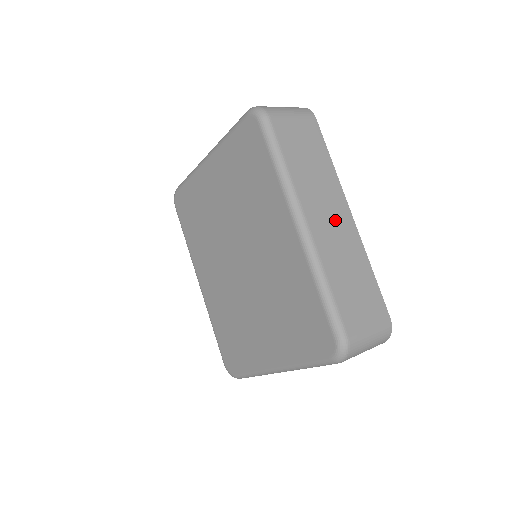
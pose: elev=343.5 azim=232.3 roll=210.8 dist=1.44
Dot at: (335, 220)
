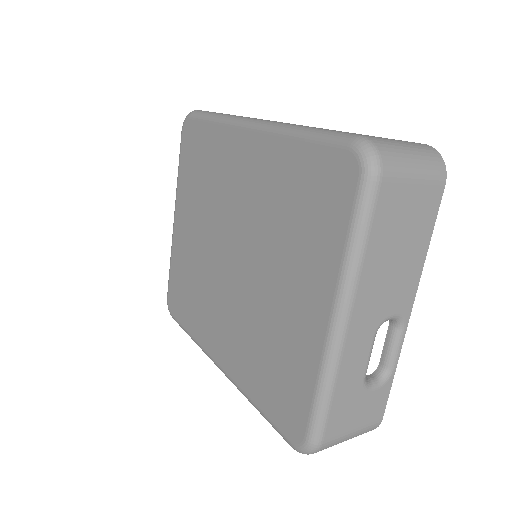
Dot at: occluded
